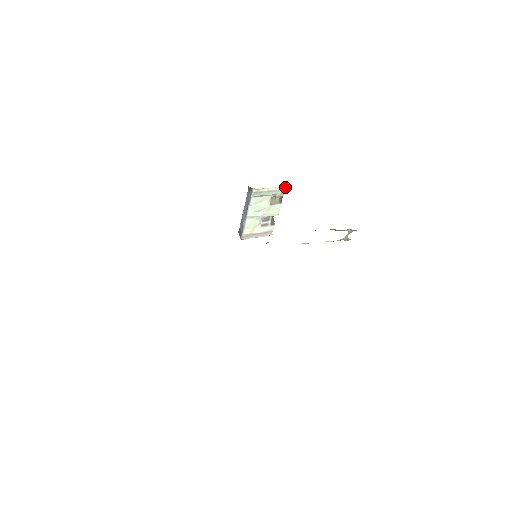
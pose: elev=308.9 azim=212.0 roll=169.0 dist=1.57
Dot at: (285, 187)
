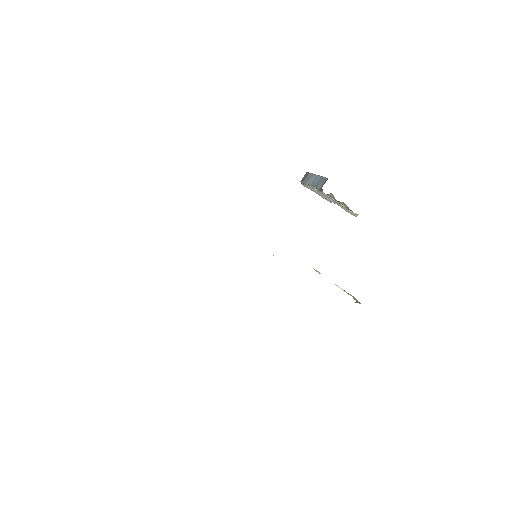
Dot at: occluded
